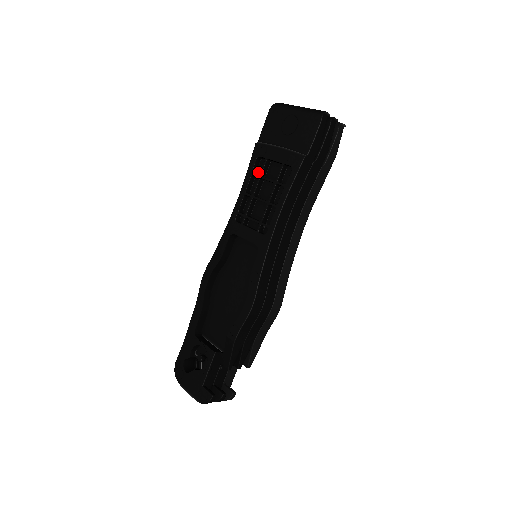
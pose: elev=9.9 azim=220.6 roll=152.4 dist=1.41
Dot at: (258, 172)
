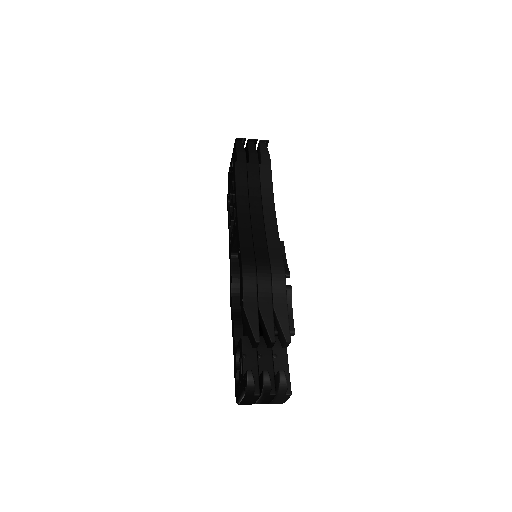
Dot at: occluded
